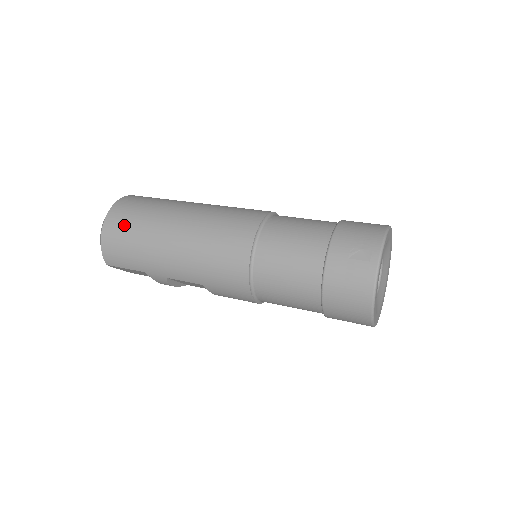
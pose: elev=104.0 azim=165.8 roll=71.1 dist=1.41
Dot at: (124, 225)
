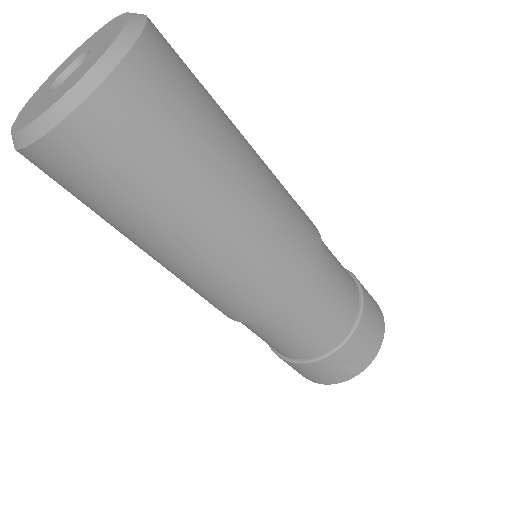
Dot at: (118, 158)
